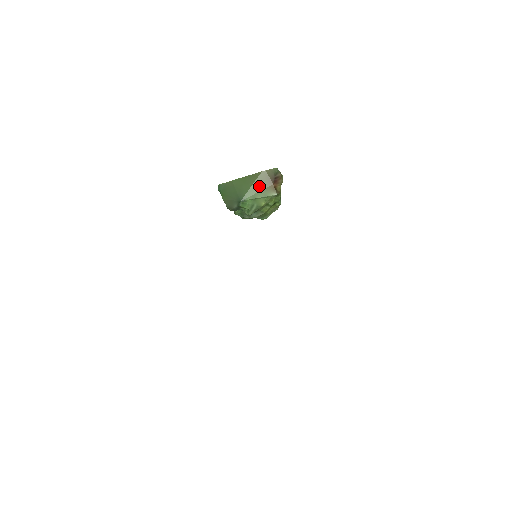
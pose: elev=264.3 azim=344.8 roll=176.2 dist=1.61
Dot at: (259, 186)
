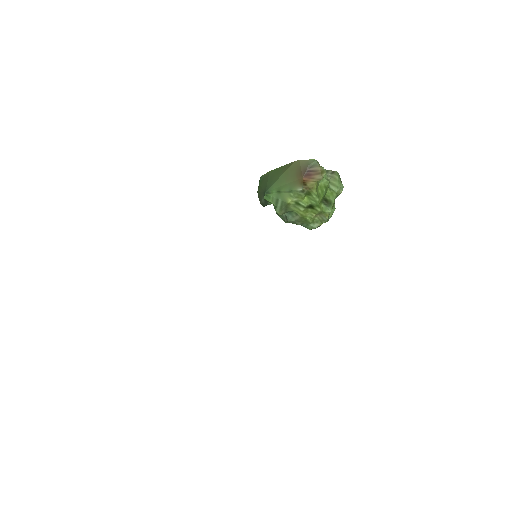
Dot at: (288, 178)
